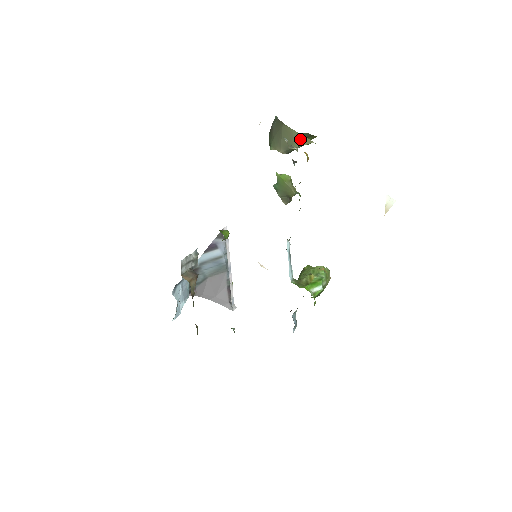
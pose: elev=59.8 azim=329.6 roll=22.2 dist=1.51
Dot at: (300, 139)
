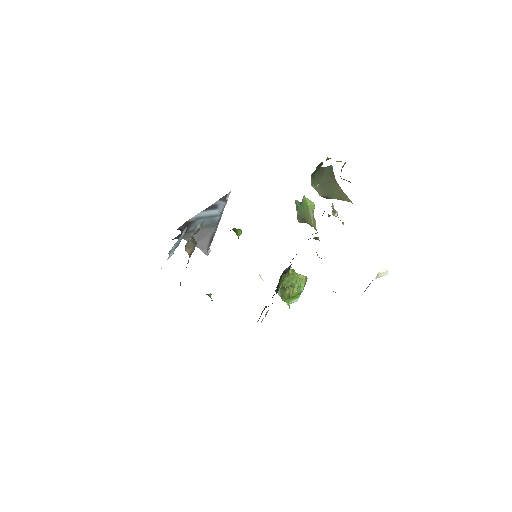
Dot at: (342, 196)
